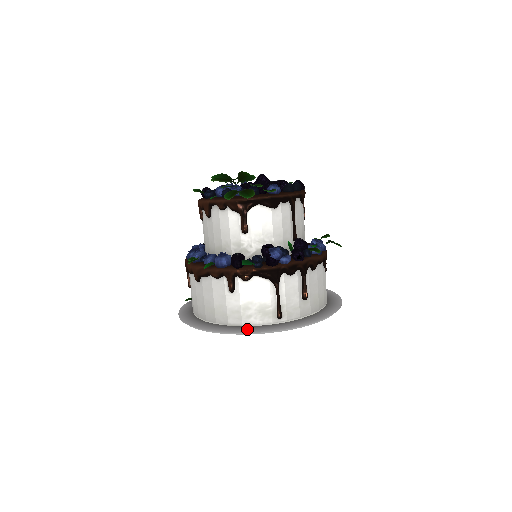
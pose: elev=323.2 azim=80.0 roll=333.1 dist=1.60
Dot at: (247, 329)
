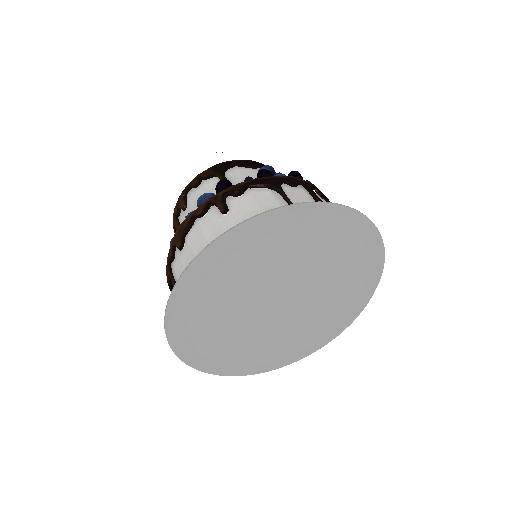
Dot at: (257, 223)
